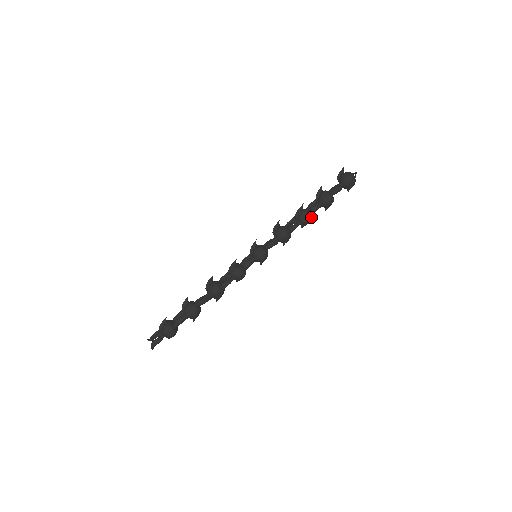
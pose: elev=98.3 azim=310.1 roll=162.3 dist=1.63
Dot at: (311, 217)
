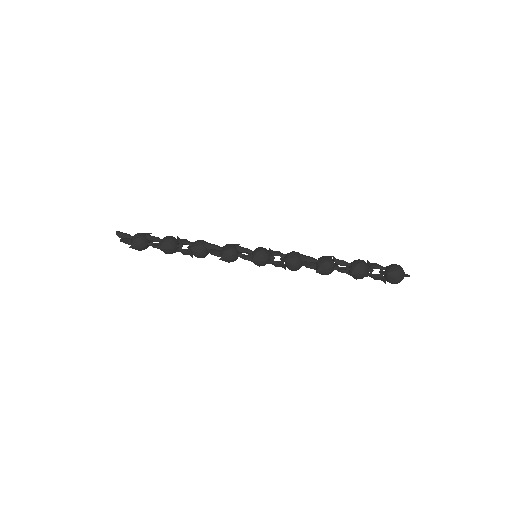
Dot at: (331, 263)
